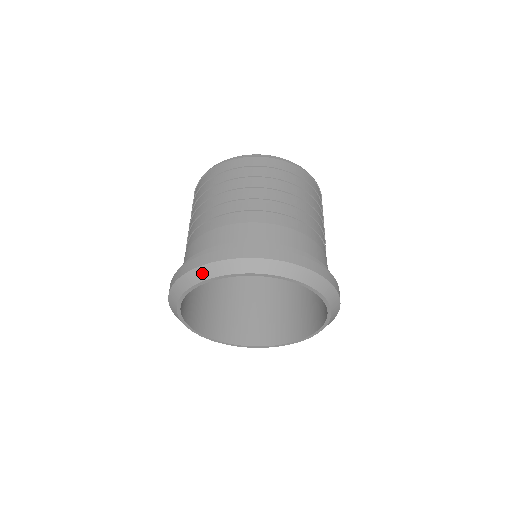
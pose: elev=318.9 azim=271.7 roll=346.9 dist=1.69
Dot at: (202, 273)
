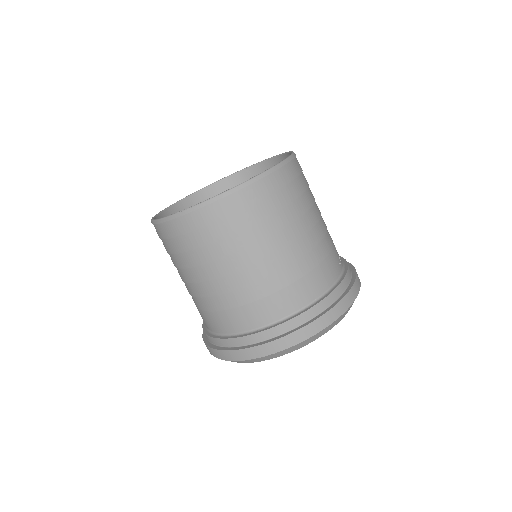
Dot at: (253, 361)
